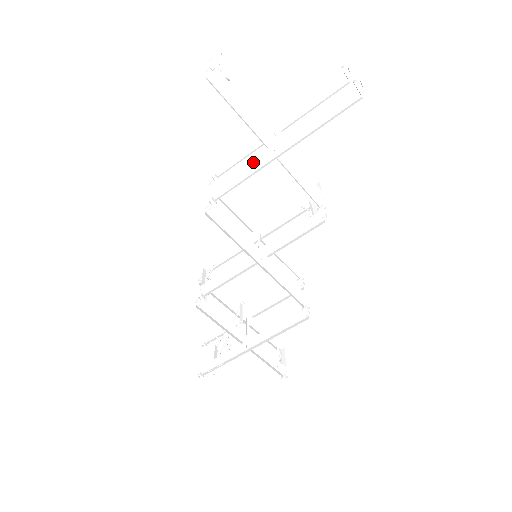
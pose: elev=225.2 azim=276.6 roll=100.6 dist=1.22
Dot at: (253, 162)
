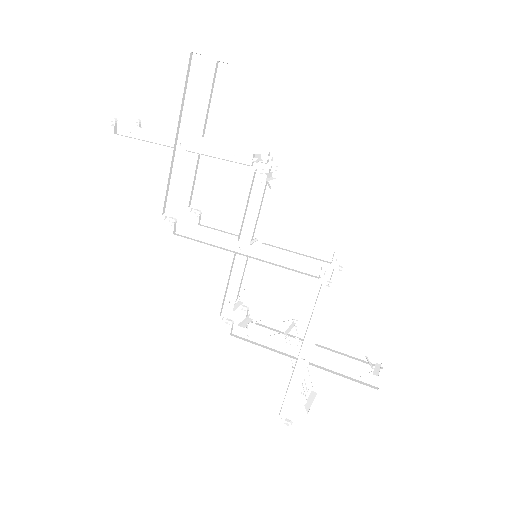
Dot at: (176, 167)
